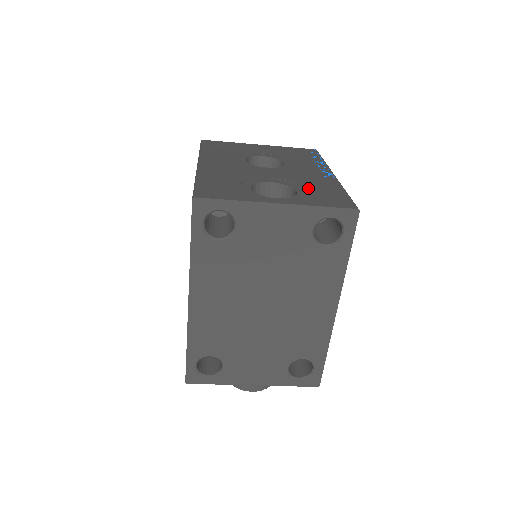
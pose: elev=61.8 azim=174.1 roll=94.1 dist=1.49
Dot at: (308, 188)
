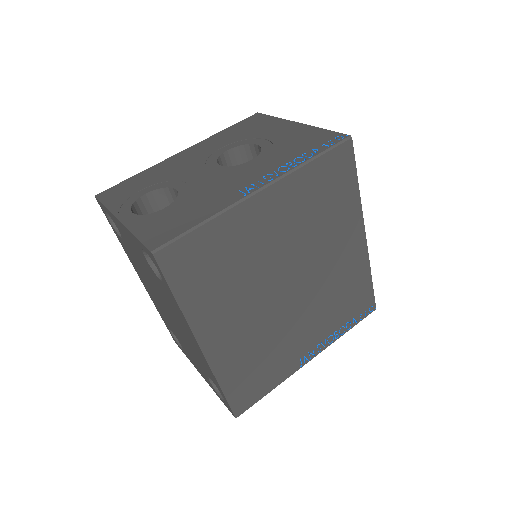
Dot at: (182, 206)
